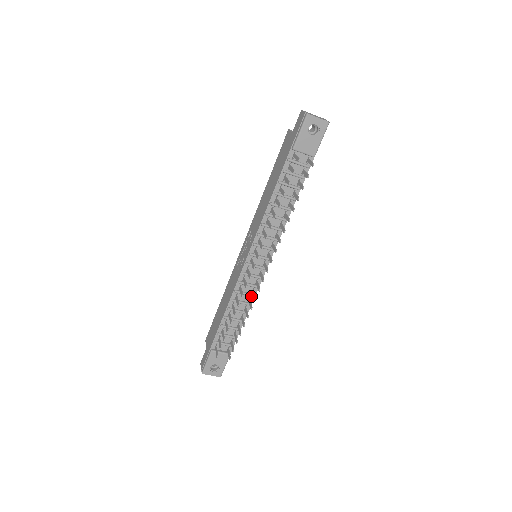
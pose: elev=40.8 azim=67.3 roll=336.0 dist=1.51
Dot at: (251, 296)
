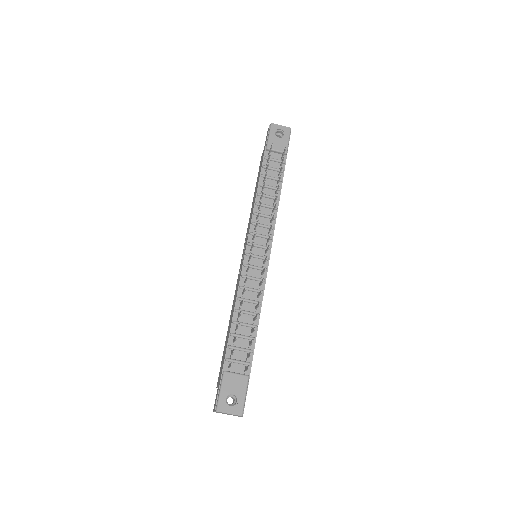
Dot at: occluded
